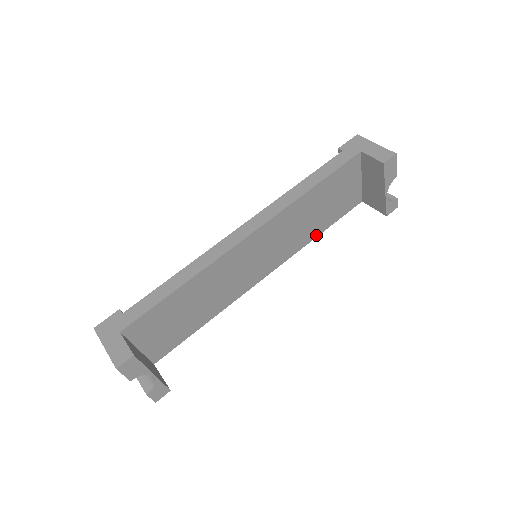
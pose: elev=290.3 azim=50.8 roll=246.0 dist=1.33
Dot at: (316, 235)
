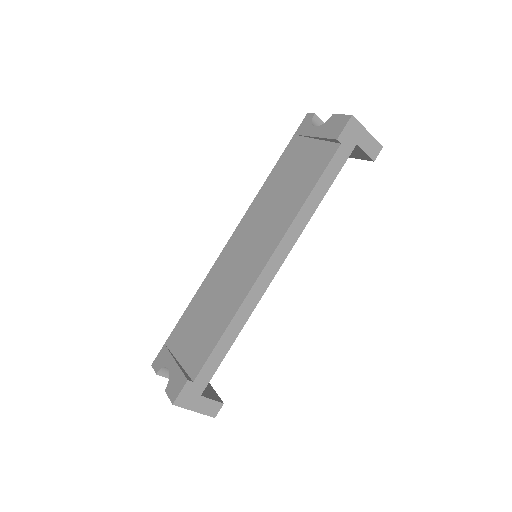
Dot at: occluded
